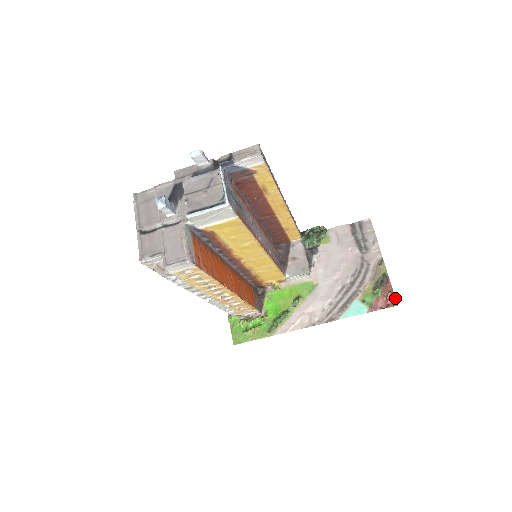
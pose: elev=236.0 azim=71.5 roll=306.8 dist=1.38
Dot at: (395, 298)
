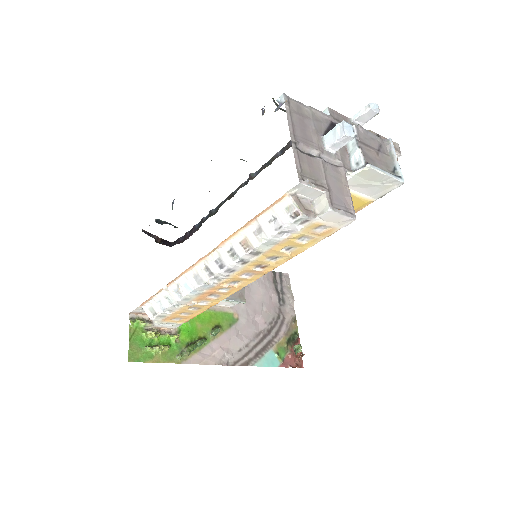
Dot at: (302, 360)
